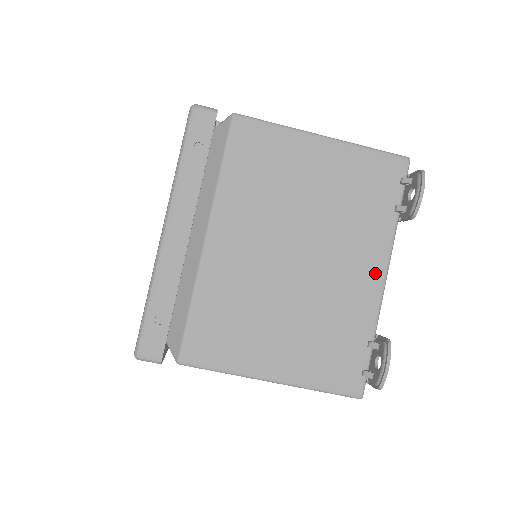
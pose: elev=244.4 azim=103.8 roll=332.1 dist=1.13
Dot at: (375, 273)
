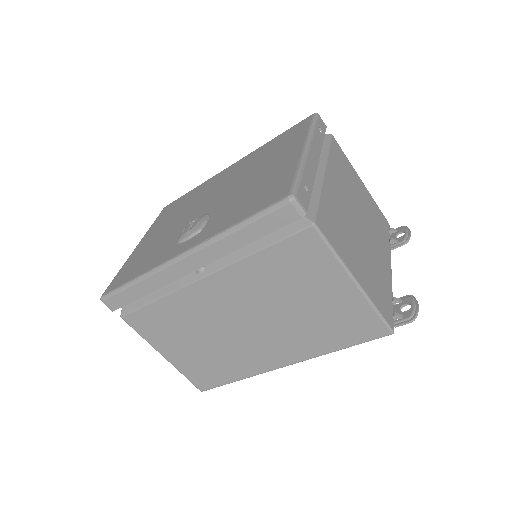
Dot at: (388, 264)
